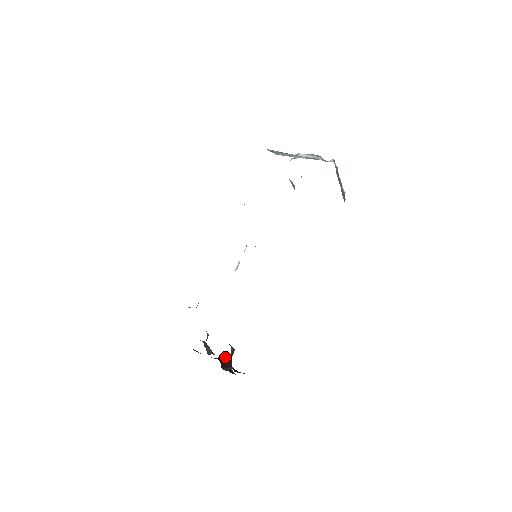
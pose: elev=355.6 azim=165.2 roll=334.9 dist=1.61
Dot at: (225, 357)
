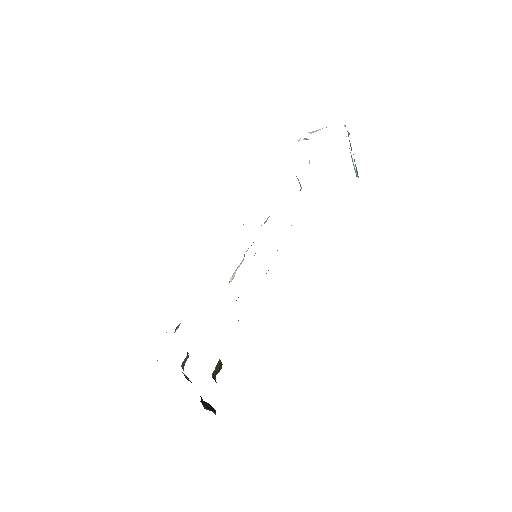
Dot at: occluded
